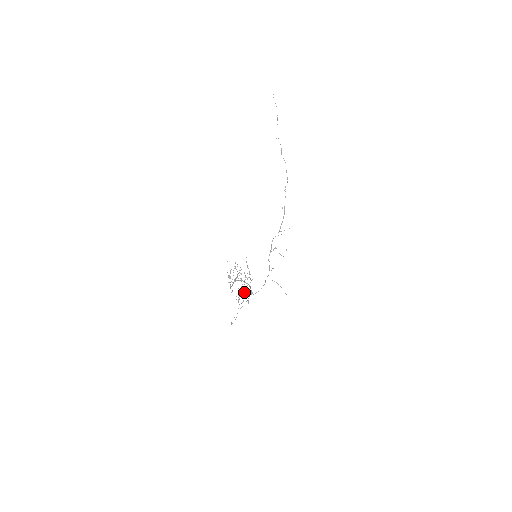
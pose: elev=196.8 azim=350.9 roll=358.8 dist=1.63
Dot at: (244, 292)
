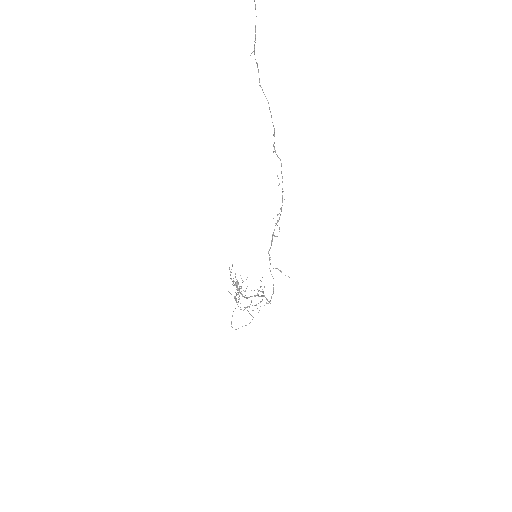
Dot at: occluded
